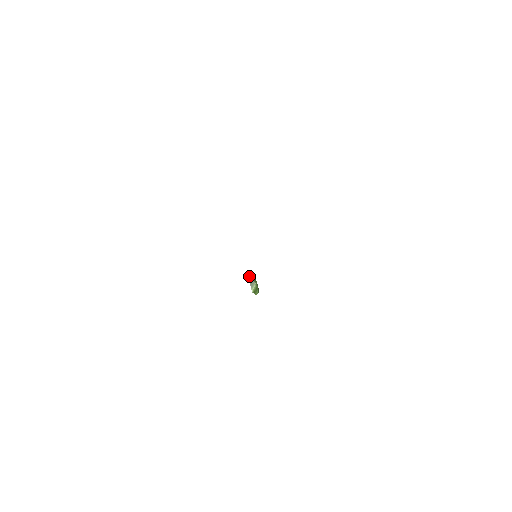
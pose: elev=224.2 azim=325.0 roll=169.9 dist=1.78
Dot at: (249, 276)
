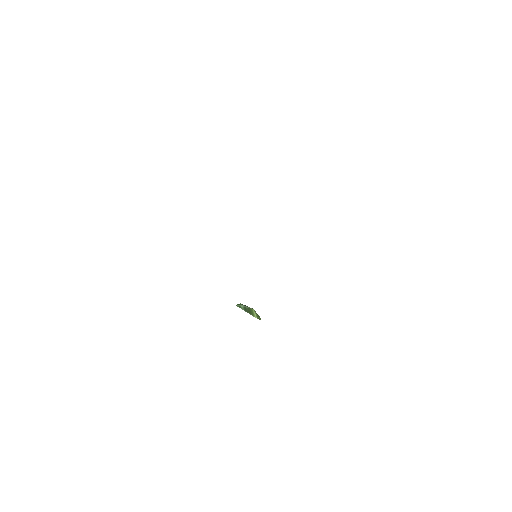
Dot at: (242, 307)
